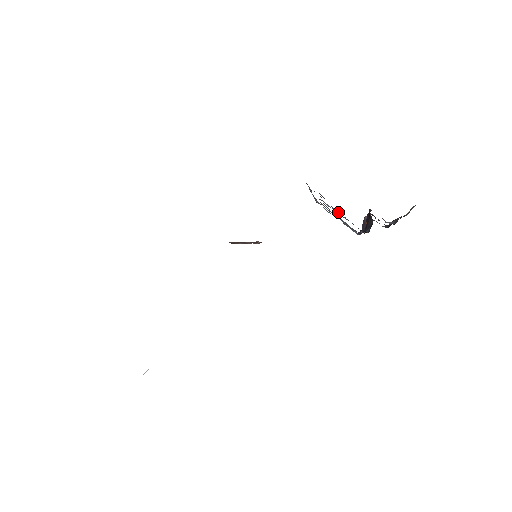
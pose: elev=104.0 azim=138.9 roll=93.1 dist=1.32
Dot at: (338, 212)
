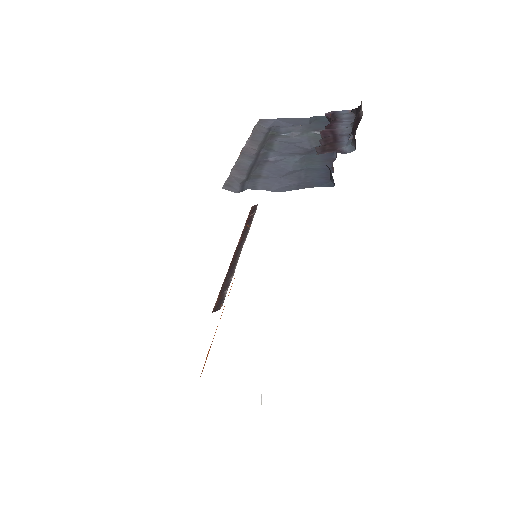
Dot at: (286, 181)
